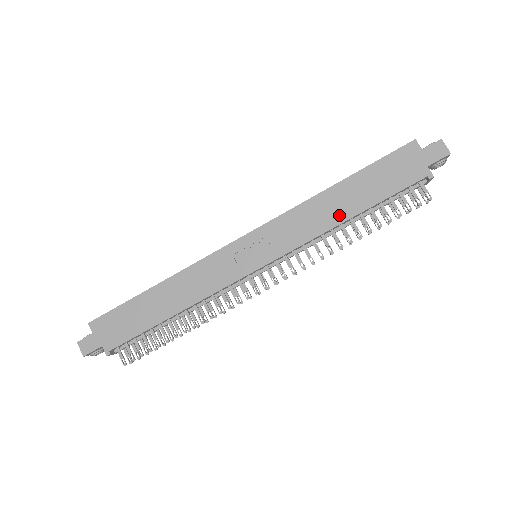
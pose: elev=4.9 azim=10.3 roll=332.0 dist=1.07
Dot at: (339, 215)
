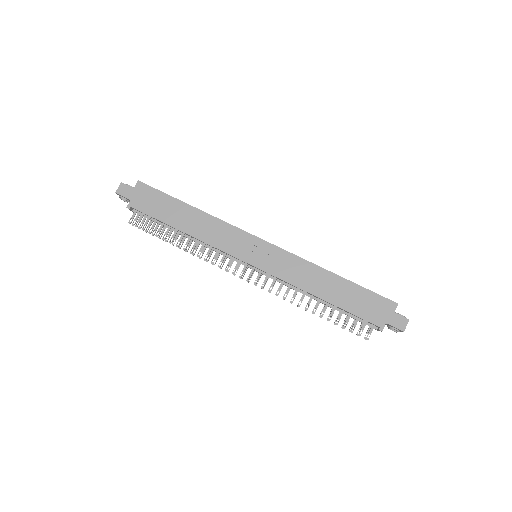
Dot at: (318, 290)
